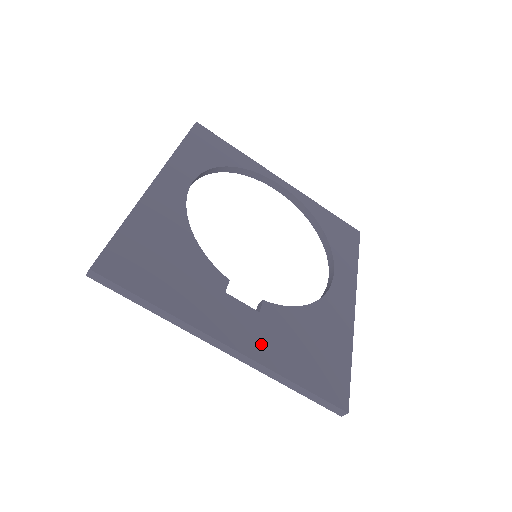
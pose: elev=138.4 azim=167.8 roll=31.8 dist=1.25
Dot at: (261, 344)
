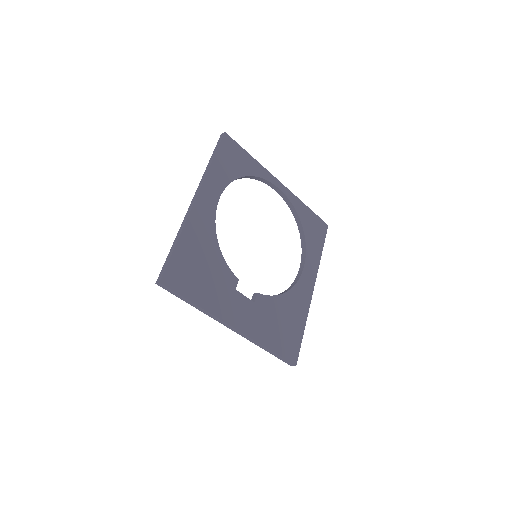
Dot at: (253, 325)
